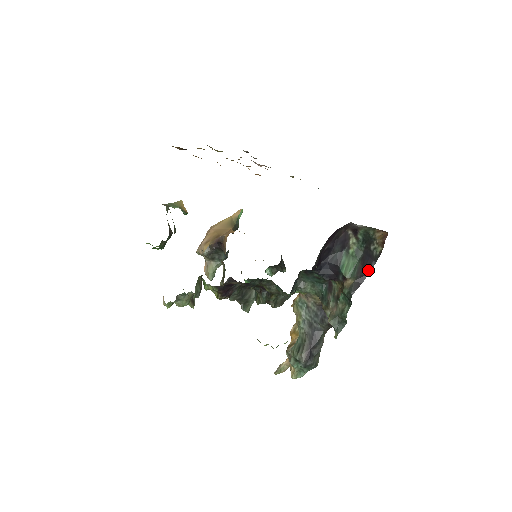
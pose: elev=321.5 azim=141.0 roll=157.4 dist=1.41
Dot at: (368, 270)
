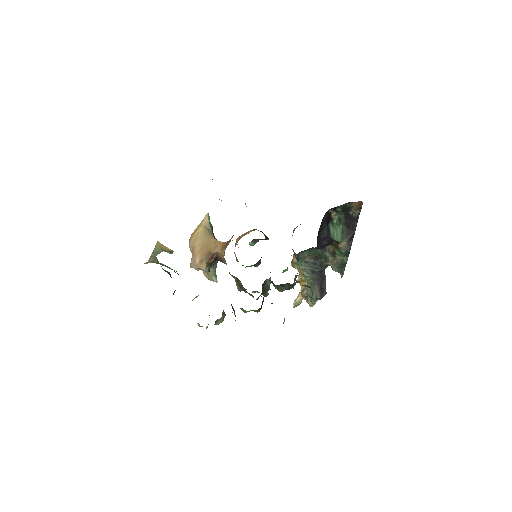
Dot at: (354, 229)
